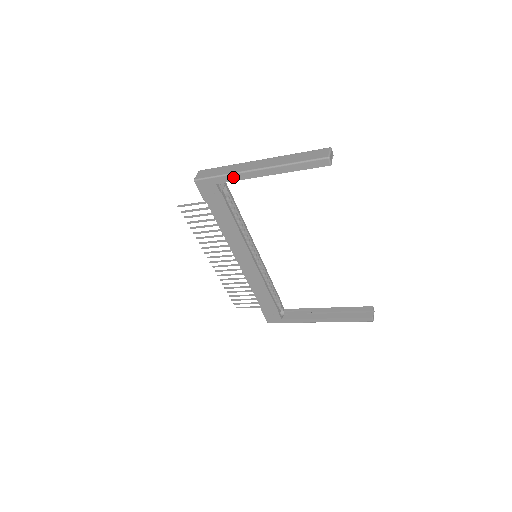
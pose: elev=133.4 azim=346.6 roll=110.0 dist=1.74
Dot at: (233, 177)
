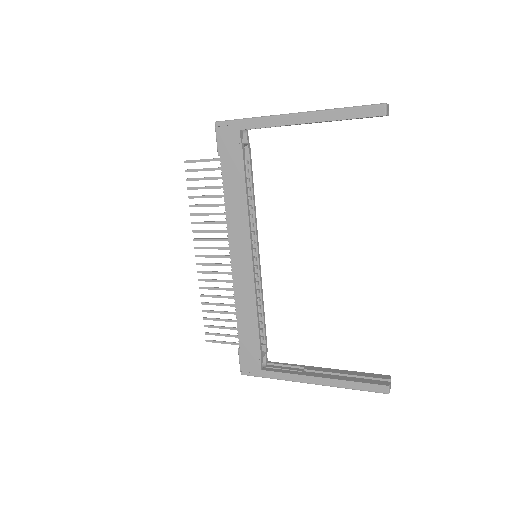
Dot at: (263, 122)
